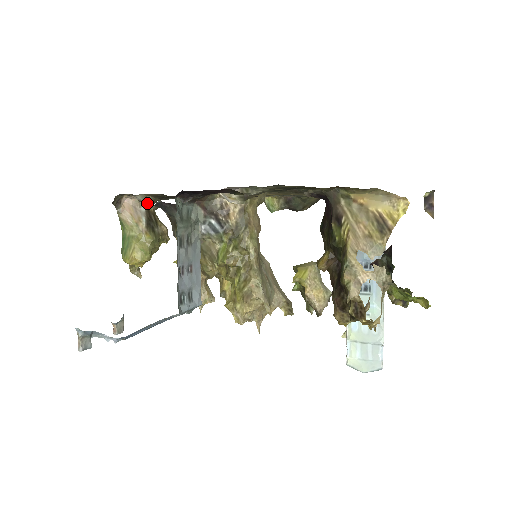
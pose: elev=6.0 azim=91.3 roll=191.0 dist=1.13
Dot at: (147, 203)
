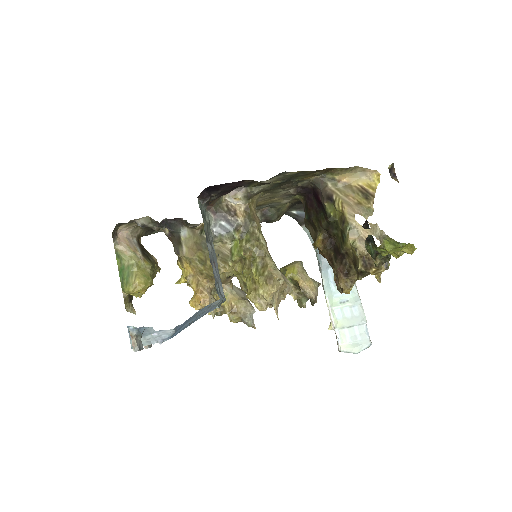
Dot at: (149, 225)
